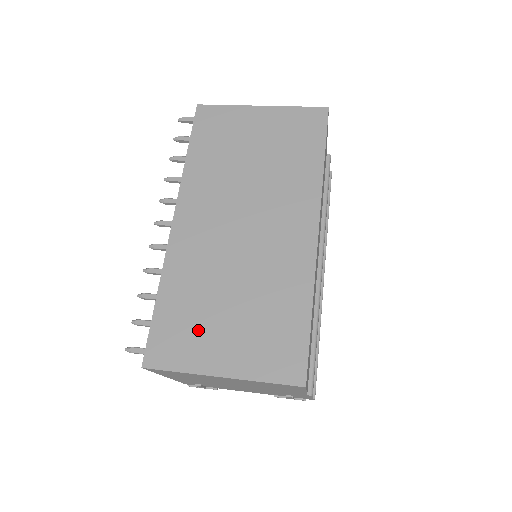
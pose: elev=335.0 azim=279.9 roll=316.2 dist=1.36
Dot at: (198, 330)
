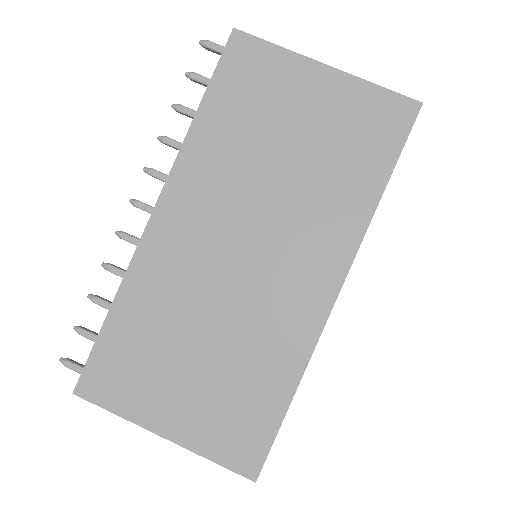
Dot at: (150, 372)
